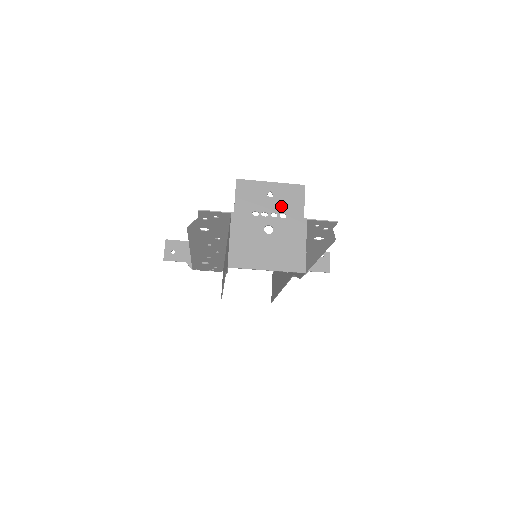
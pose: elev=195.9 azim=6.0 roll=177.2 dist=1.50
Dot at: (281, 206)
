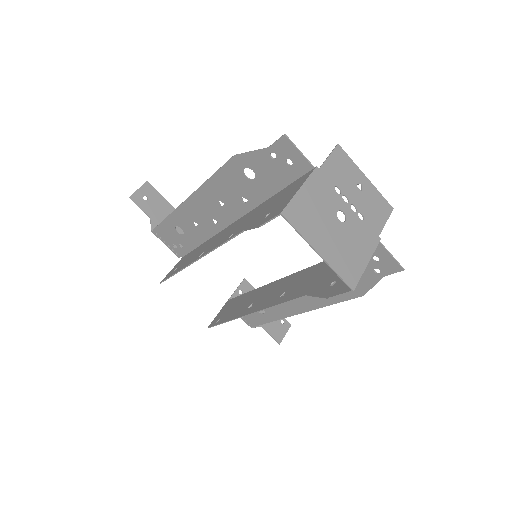
Dot at: (364, 206)
